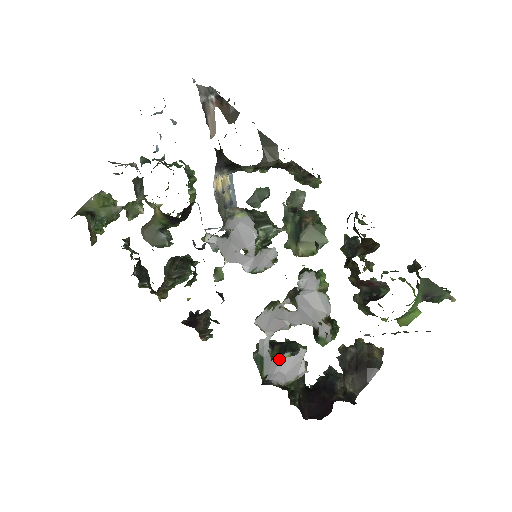
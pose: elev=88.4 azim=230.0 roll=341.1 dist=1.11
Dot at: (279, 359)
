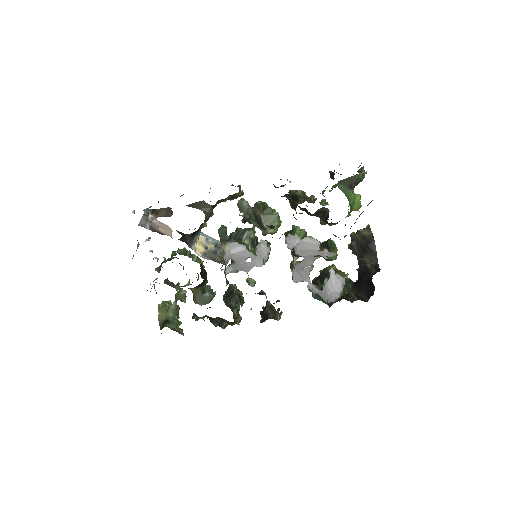
Dot at: (324, 287)
